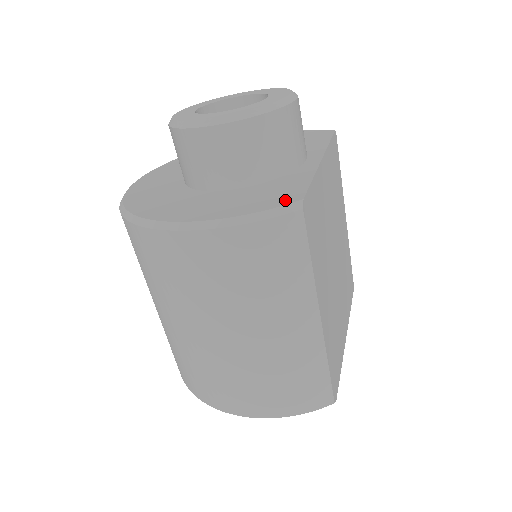
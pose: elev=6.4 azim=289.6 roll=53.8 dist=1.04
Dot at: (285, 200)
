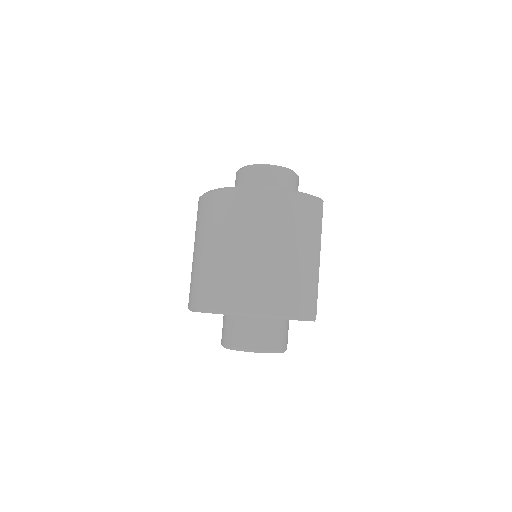
Dot at: occluded
